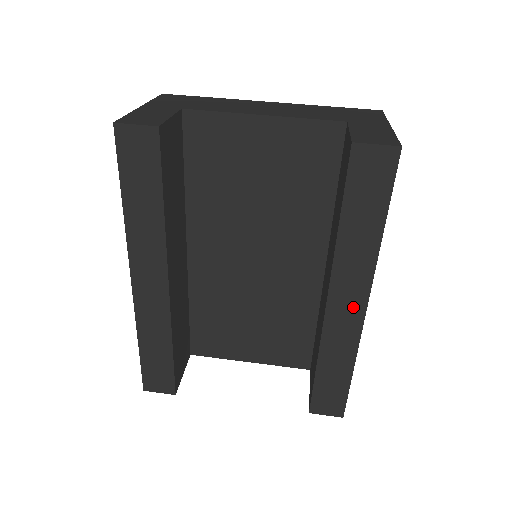
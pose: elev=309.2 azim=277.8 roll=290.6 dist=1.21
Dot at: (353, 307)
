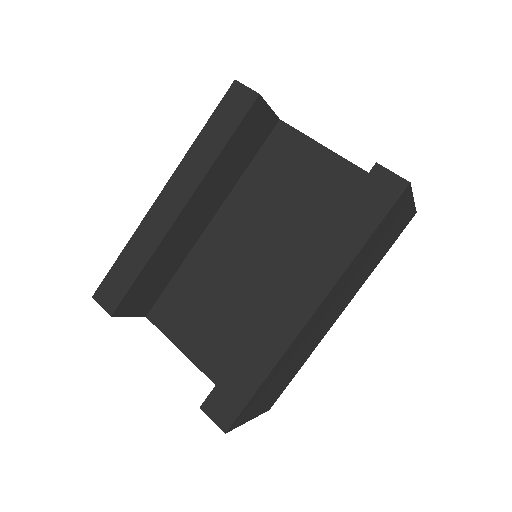
Dot at: (303, 307)
